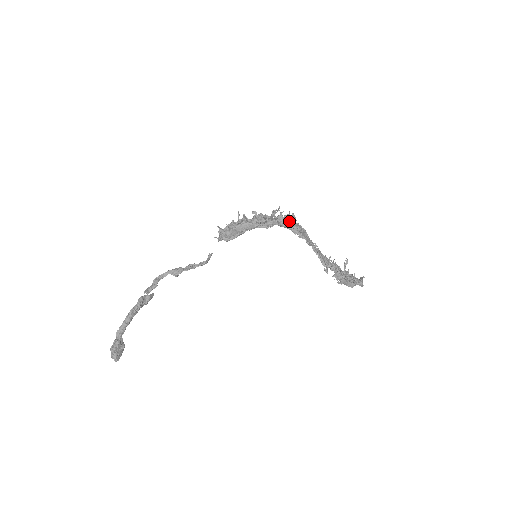
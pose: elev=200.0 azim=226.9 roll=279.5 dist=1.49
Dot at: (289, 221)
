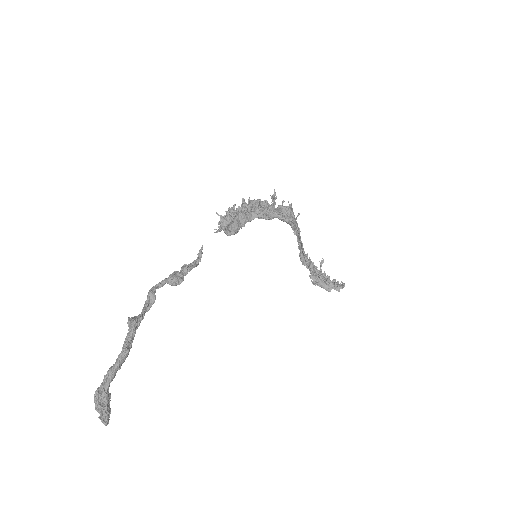
Dot at: (294, 217)
